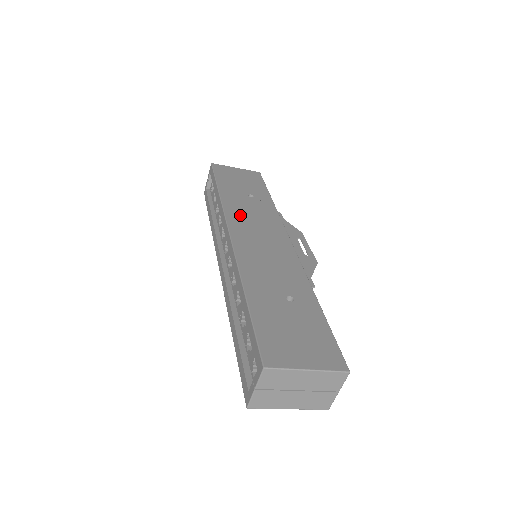
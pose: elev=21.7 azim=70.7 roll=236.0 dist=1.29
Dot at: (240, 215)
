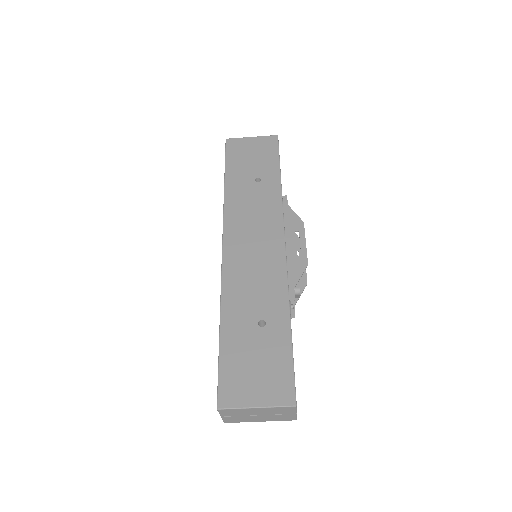
Dot at: (239, 215)
